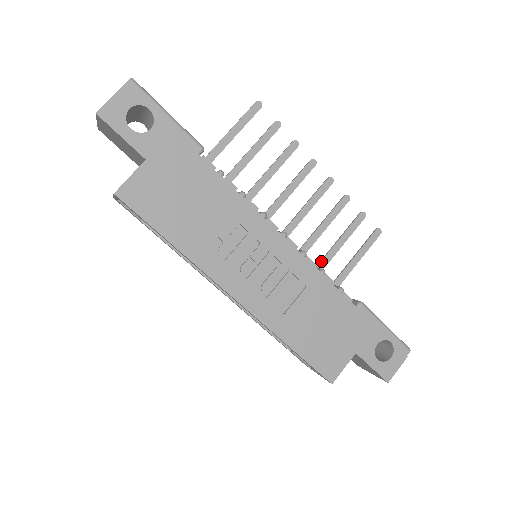
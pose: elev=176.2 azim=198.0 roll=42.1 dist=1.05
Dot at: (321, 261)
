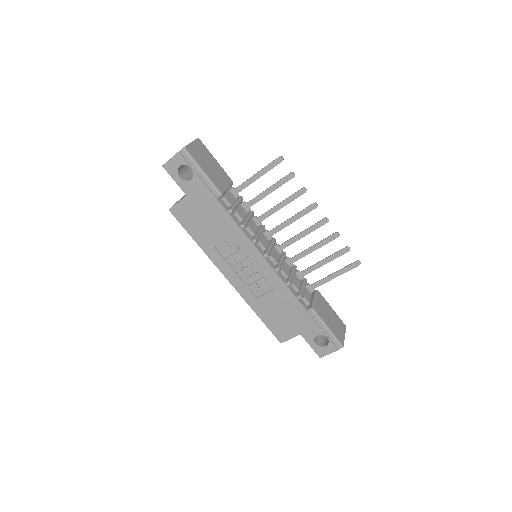
Dot at: (307, 269)
